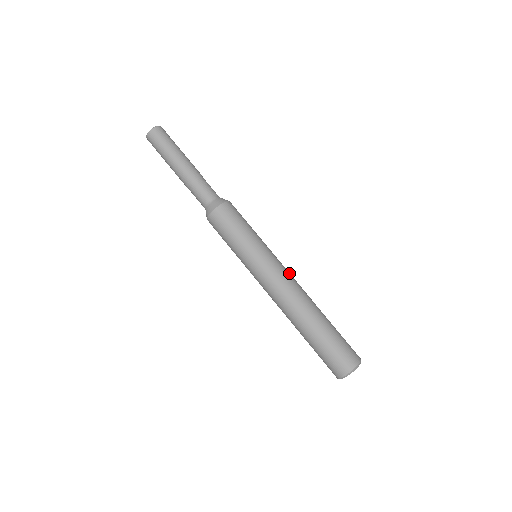
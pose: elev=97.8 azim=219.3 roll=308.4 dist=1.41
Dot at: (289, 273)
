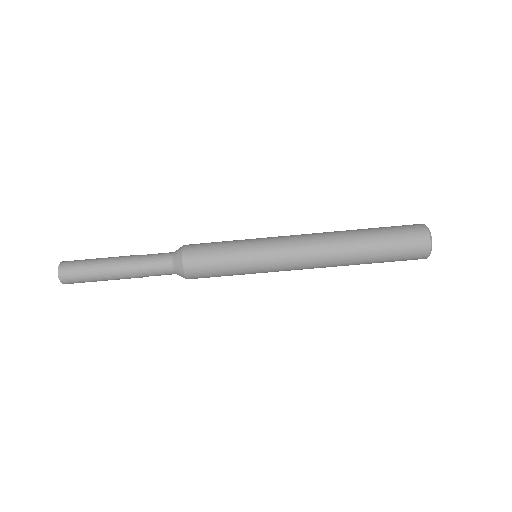
Dot at: (294, 235)
